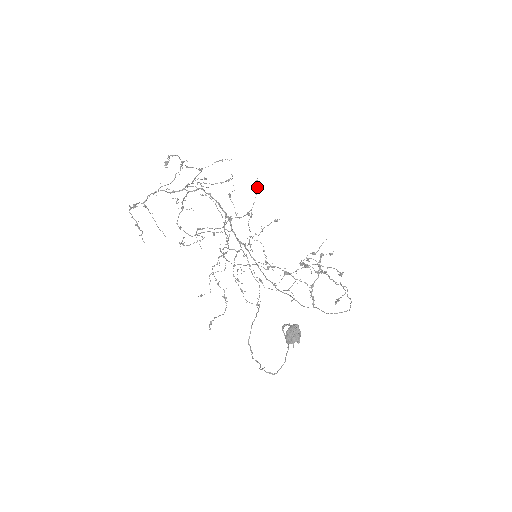
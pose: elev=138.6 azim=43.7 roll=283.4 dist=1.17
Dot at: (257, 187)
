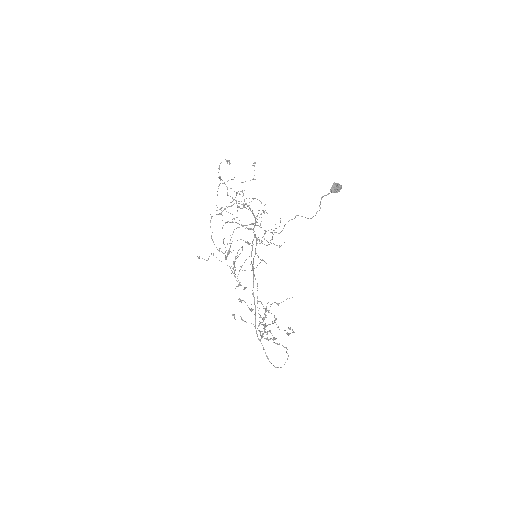
Dot at: occluded
